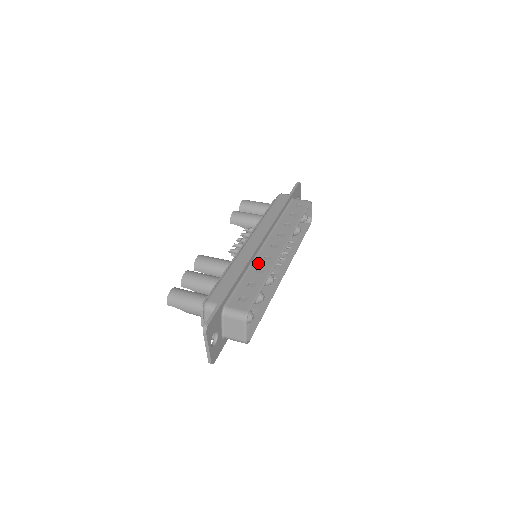
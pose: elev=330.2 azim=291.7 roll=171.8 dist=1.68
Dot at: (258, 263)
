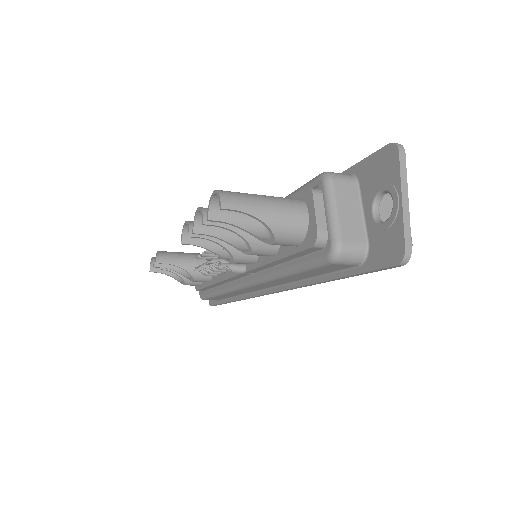
Dot at: occluded
